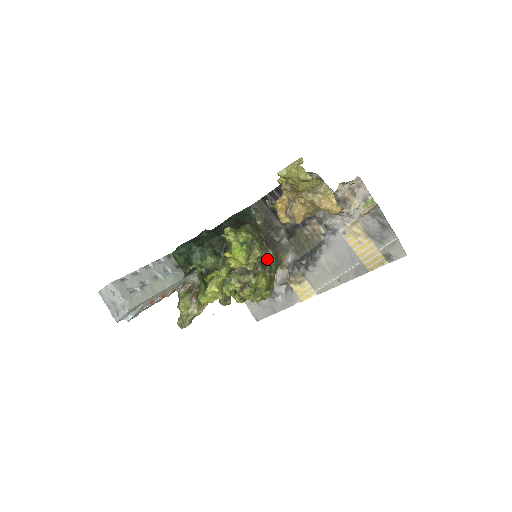
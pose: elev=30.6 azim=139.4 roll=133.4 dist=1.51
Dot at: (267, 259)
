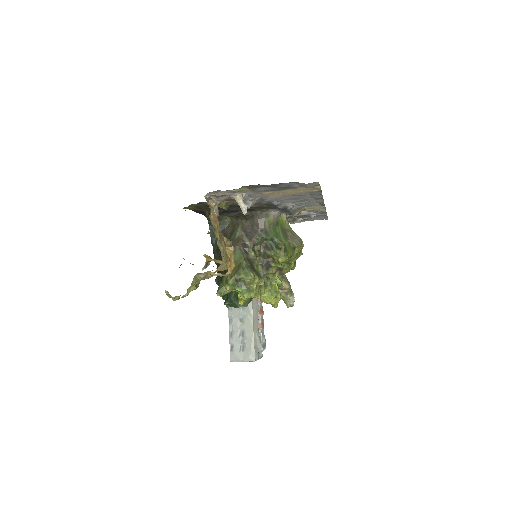
Dot at: (265, 239)
